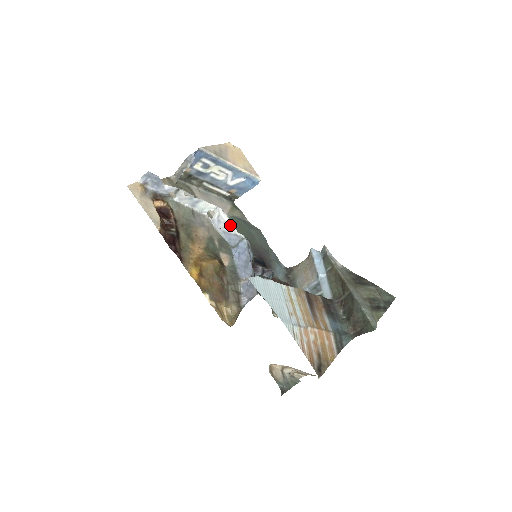
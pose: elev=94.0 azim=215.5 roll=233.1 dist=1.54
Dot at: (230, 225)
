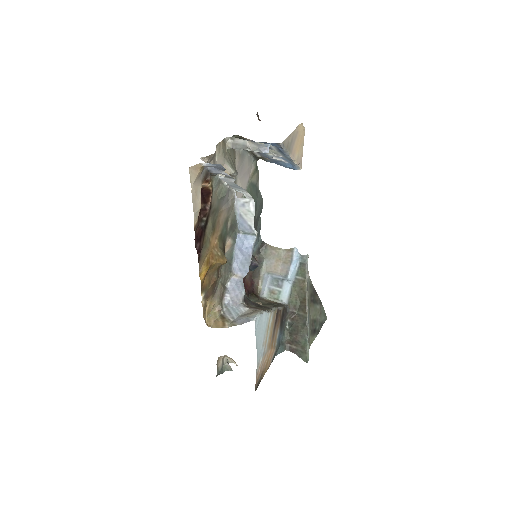
Dot at: (251, 217)
